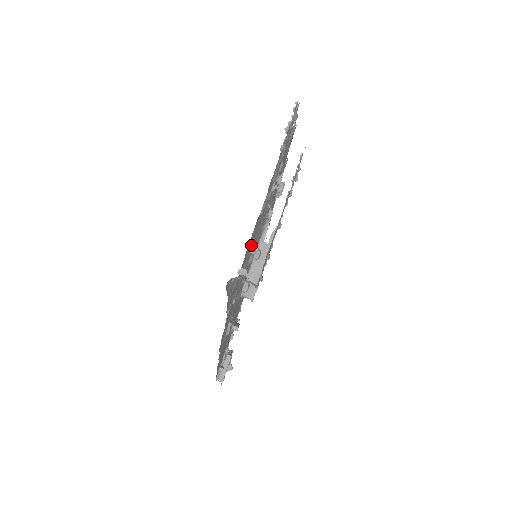
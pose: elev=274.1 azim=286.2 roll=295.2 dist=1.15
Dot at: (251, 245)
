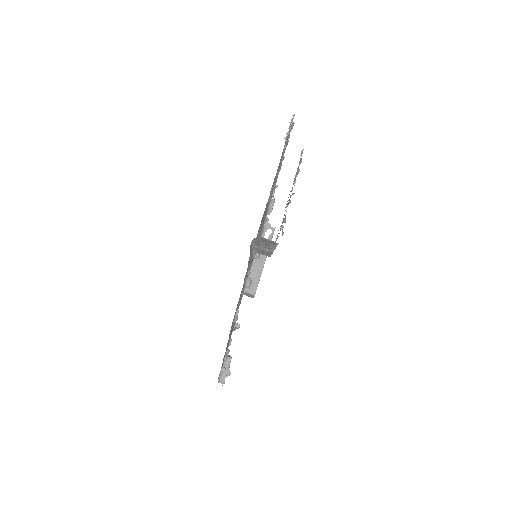
Dot at: (258, 233)
